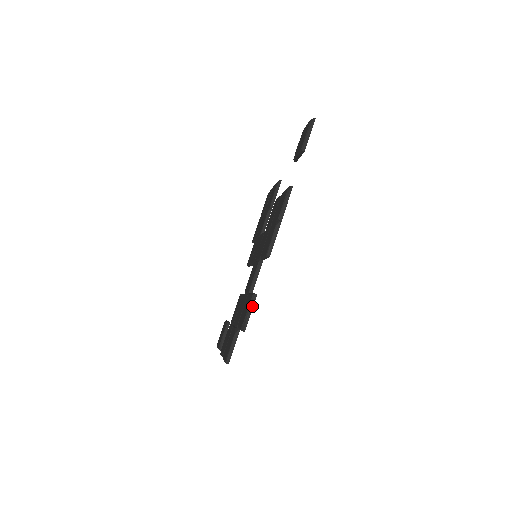
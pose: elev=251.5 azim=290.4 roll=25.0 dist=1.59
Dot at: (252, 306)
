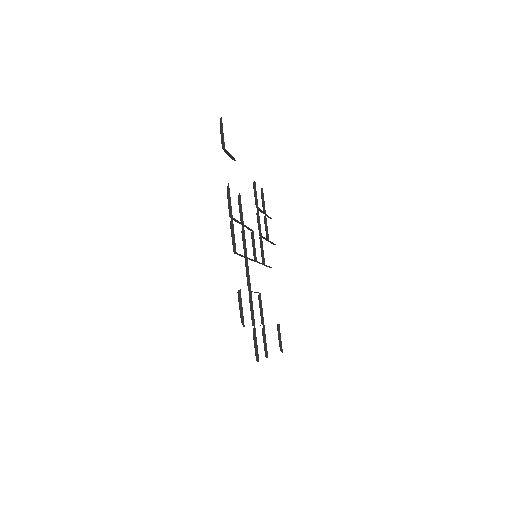
Dot at: (241, 302)
